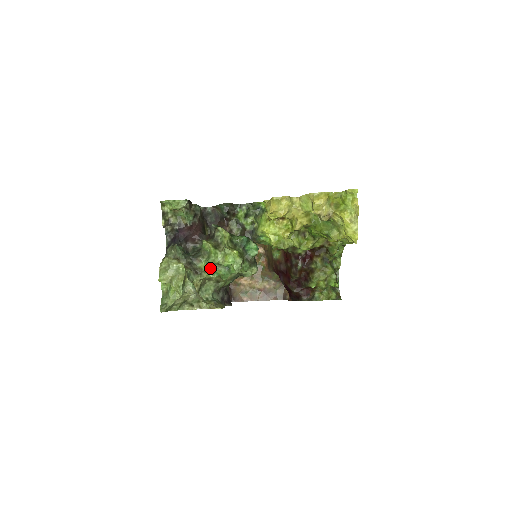
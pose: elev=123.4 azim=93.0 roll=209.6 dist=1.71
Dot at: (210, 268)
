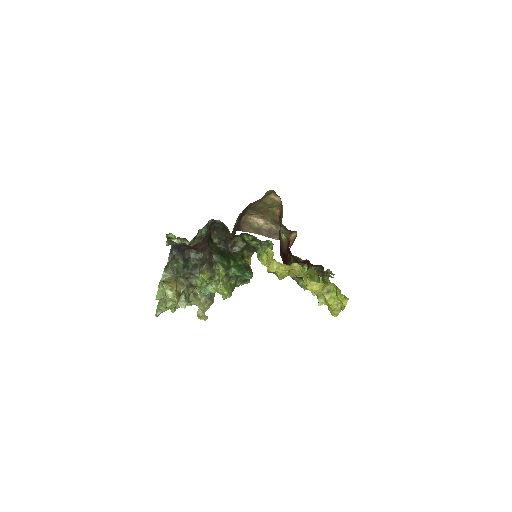
Dot at: (204, 287)
